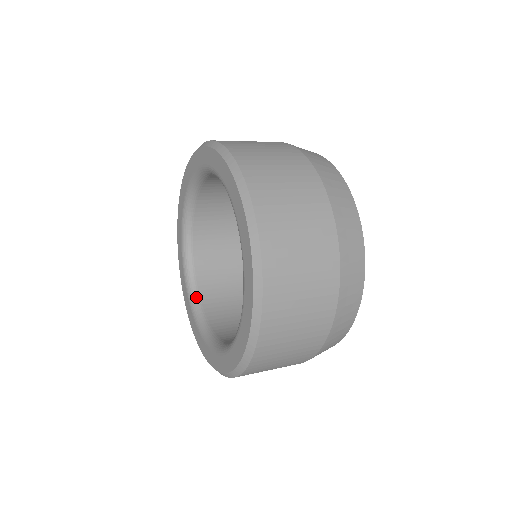
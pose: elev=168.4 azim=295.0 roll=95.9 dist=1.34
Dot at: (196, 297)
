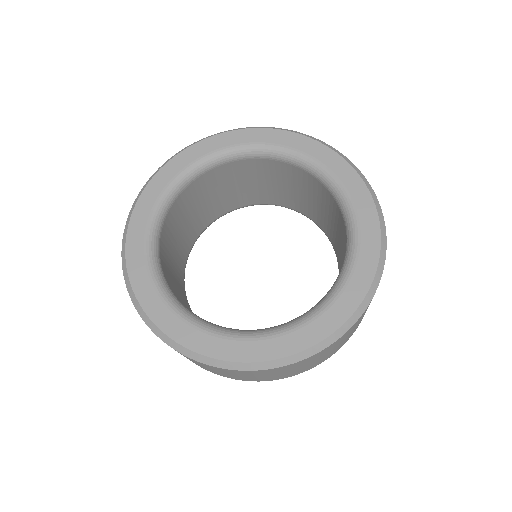
Dot at: (158, 257)
